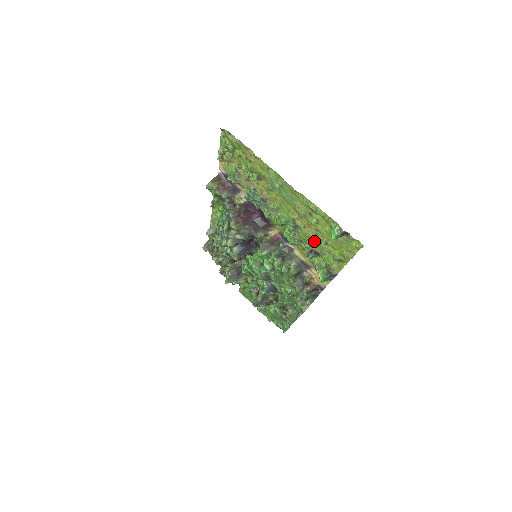
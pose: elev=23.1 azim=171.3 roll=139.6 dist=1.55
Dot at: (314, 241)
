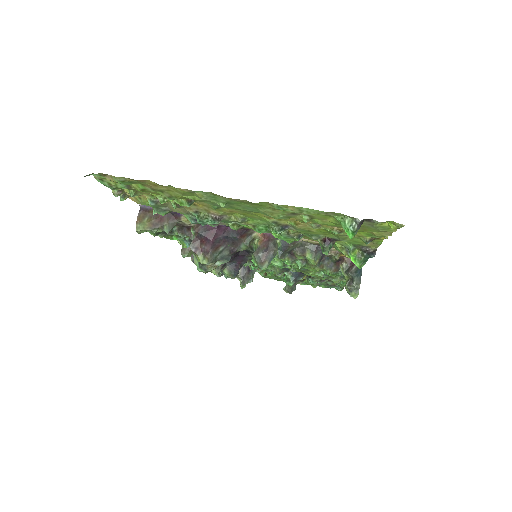
Dot at: (320, 231)
